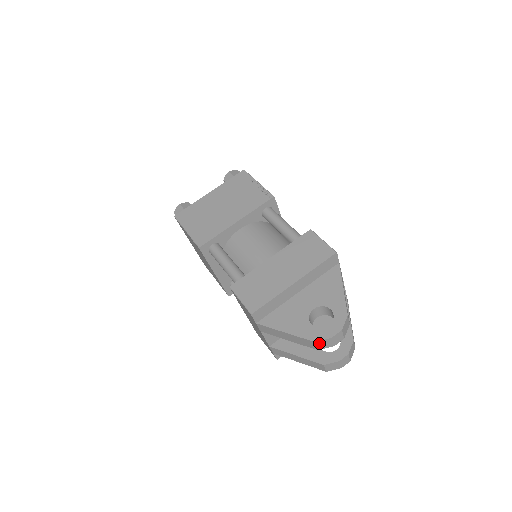
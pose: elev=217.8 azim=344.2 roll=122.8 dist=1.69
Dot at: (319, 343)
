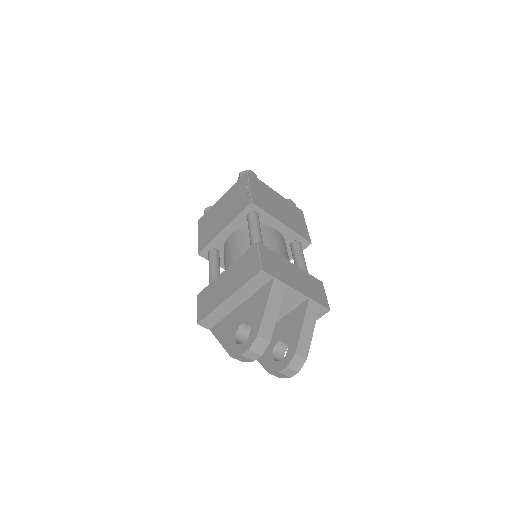
Dot at: (236, 358)
